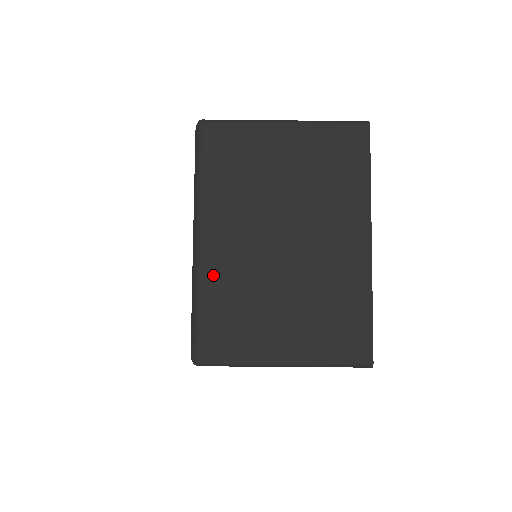
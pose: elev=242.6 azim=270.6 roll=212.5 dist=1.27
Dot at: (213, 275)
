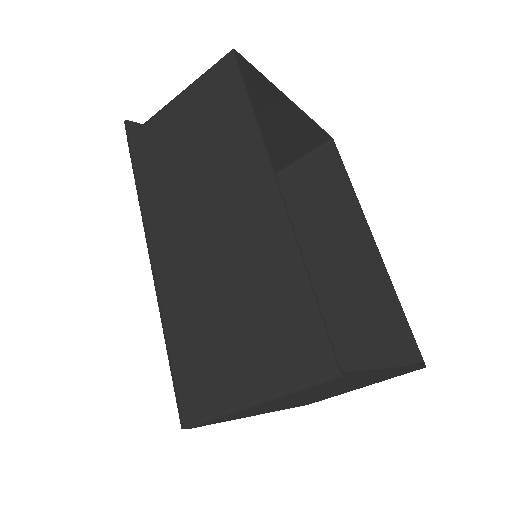
Dot at: occluded
